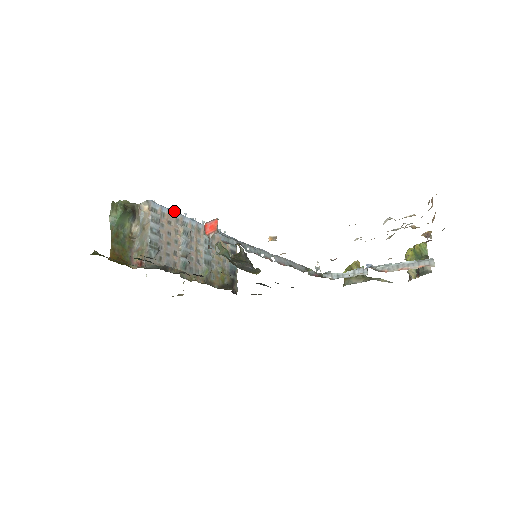
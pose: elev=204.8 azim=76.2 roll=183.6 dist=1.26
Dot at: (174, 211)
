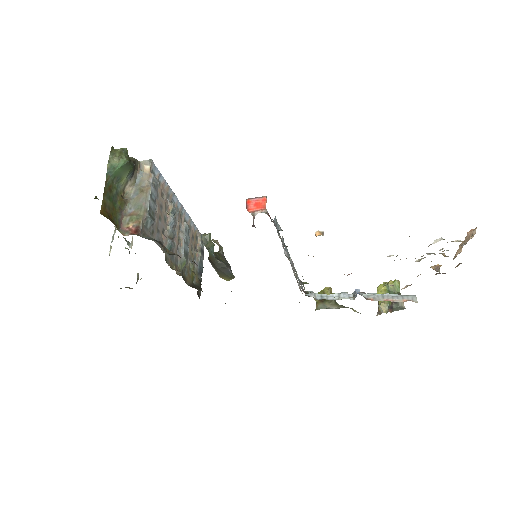
Dot at: occluded
